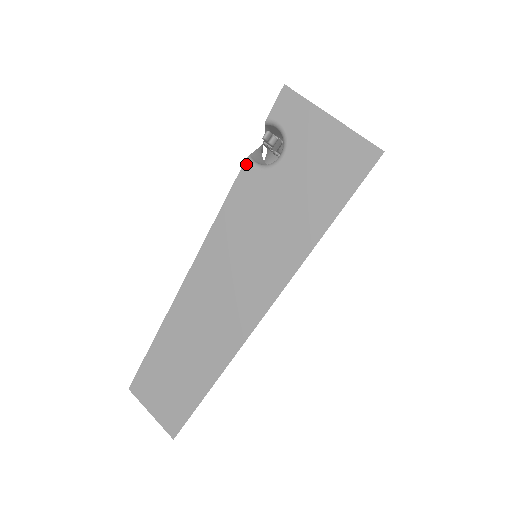
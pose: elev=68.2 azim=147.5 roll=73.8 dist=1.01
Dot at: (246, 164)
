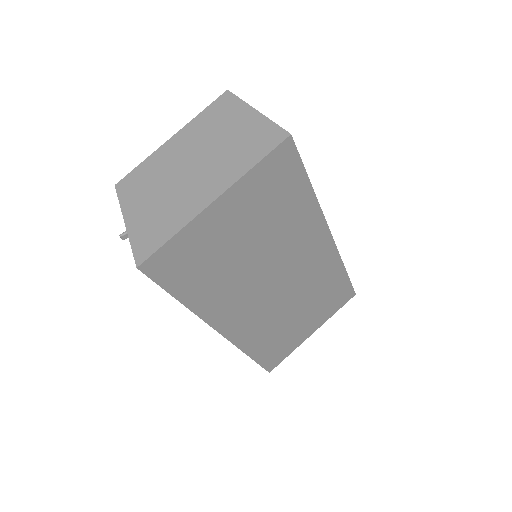
Dot at: occluded
